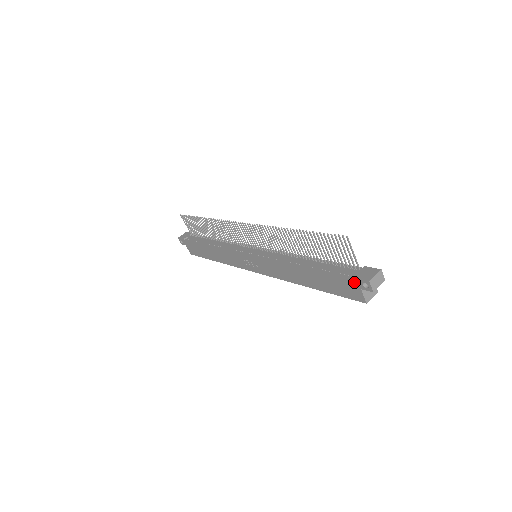
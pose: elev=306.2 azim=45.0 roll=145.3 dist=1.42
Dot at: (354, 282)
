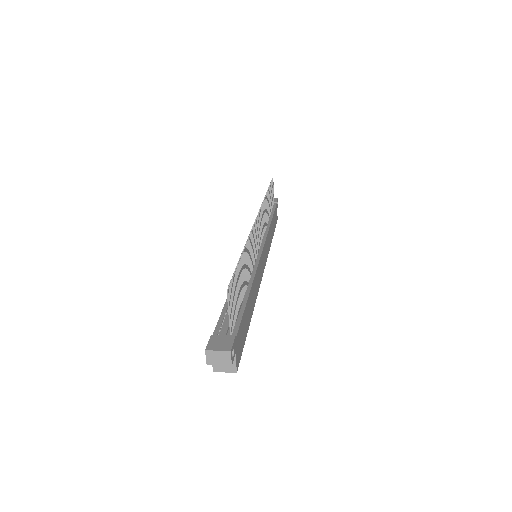
Dot at: occluded
